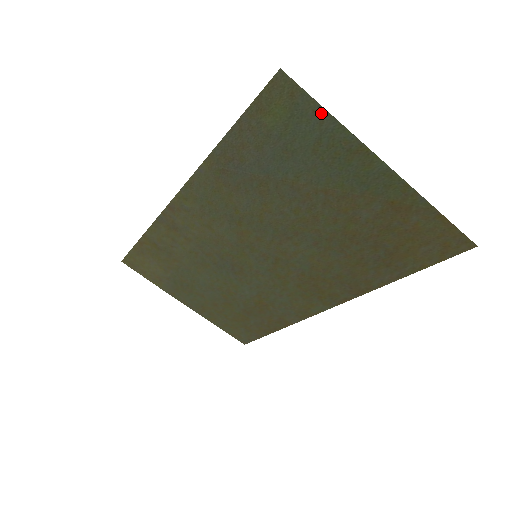
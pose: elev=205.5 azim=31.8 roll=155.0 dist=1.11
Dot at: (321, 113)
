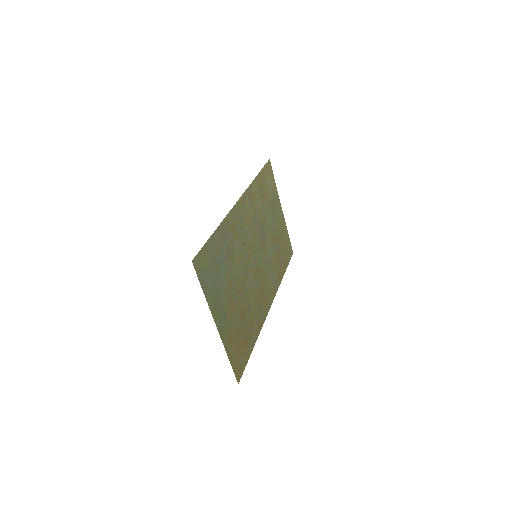
Dot at: (204, 287)
